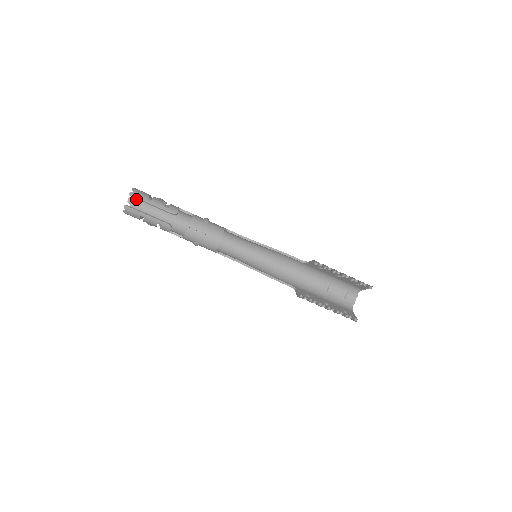
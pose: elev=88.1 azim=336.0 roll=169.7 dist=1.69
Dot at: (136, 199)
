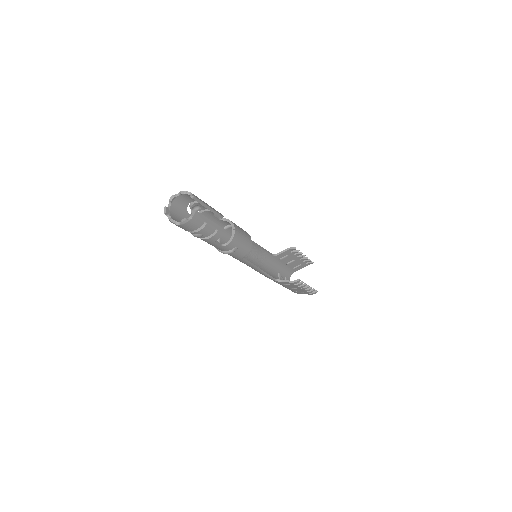
Dot at: (172, 208)
